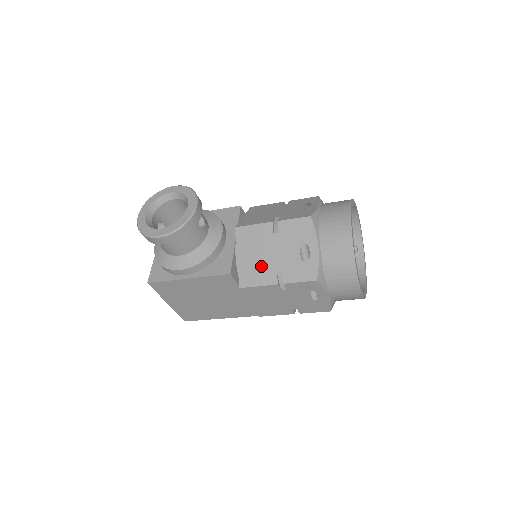
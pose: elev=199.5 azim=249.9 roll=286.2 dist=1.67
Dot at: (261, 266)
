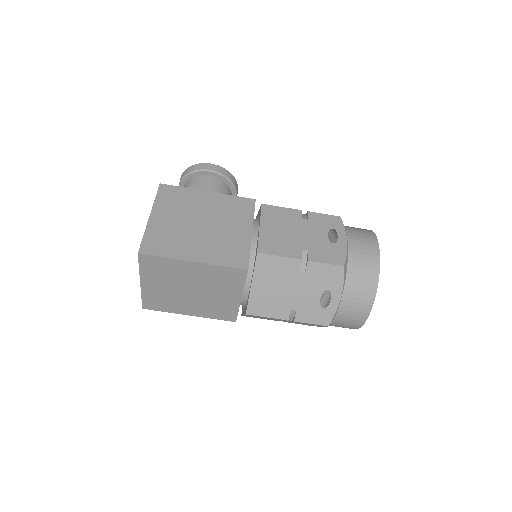
Dot at: occluded
